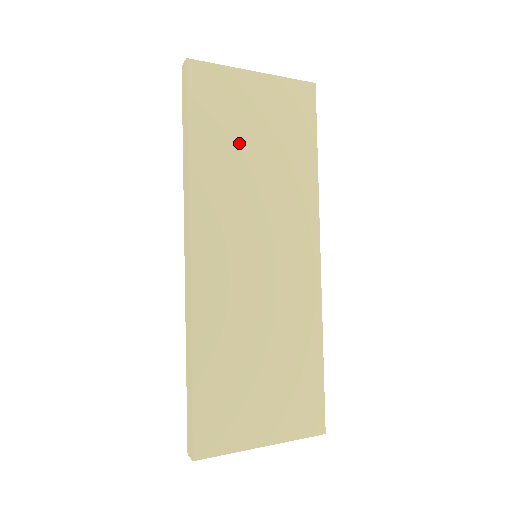
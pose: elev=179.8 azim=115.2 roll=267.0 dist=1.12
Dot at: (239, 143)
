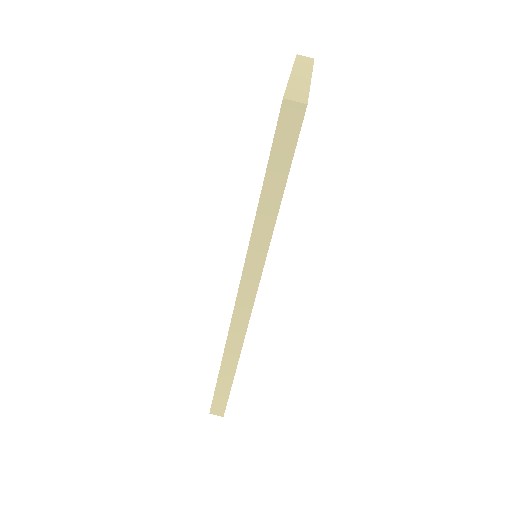
Dot at: occluded
